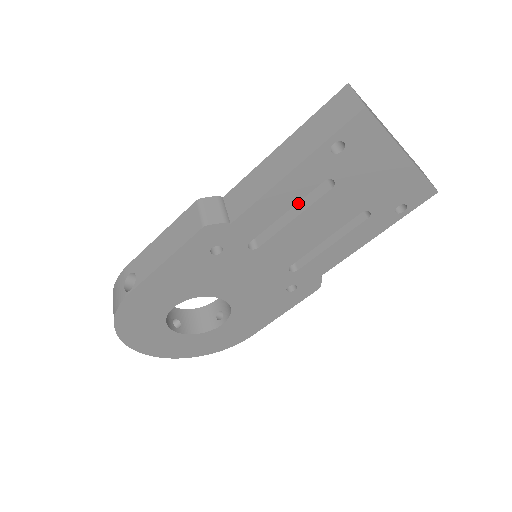
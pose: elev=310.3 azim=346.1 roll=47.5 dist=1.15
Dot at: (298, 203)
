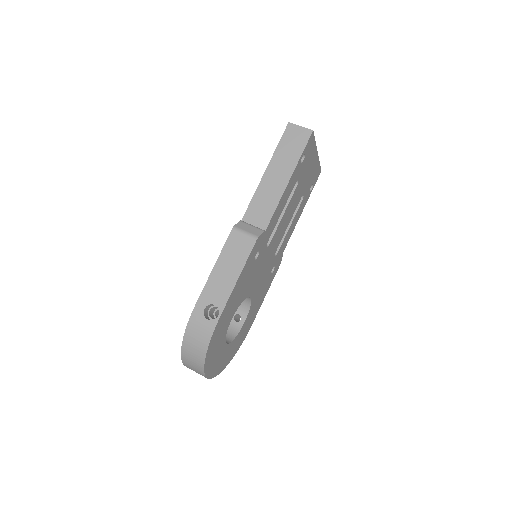
Dot at: occluded
